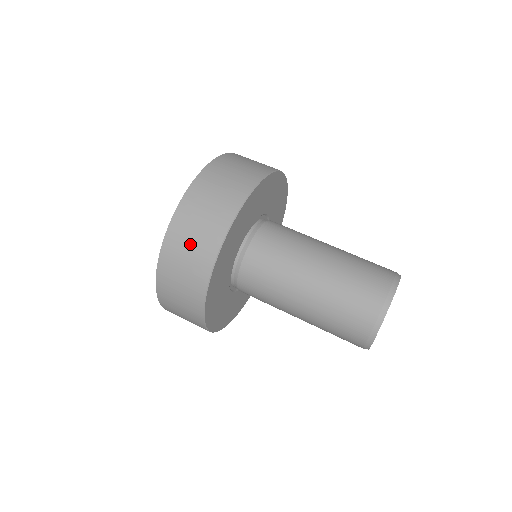
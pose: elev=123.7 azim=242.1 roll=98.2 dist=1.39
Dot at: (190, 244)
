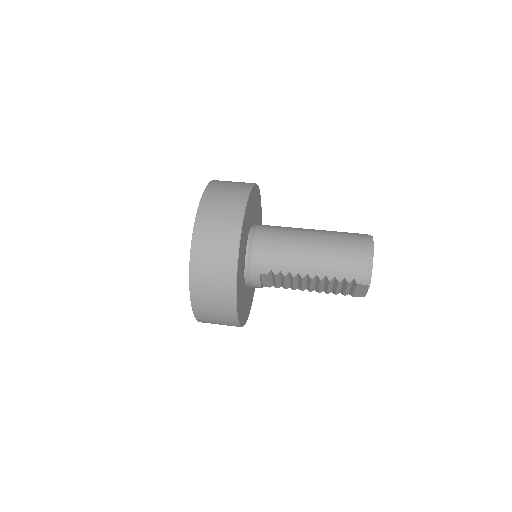
Dot at: (230, 184)
